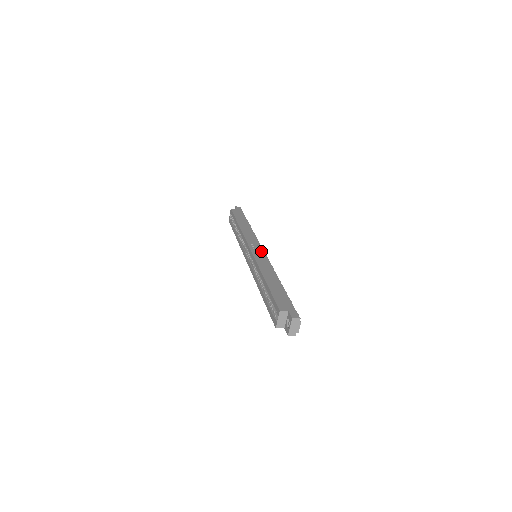
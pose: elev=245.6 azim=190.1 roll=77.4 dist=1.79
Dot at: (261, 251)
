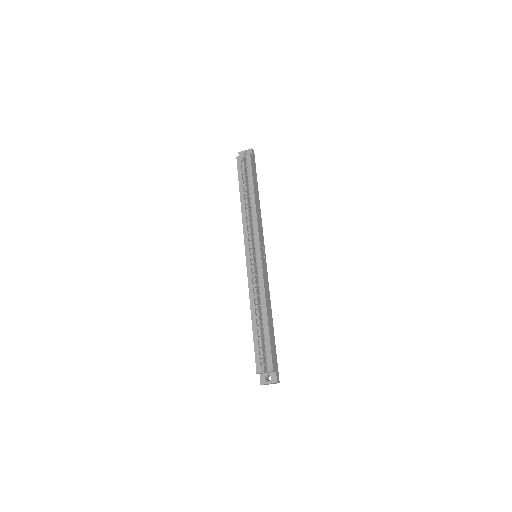
Dot at: (265, 260)
